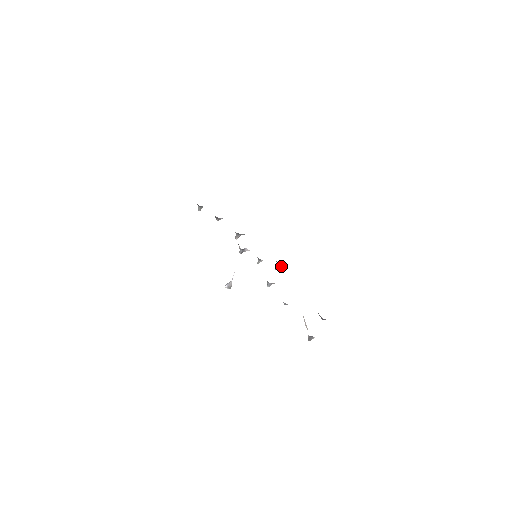
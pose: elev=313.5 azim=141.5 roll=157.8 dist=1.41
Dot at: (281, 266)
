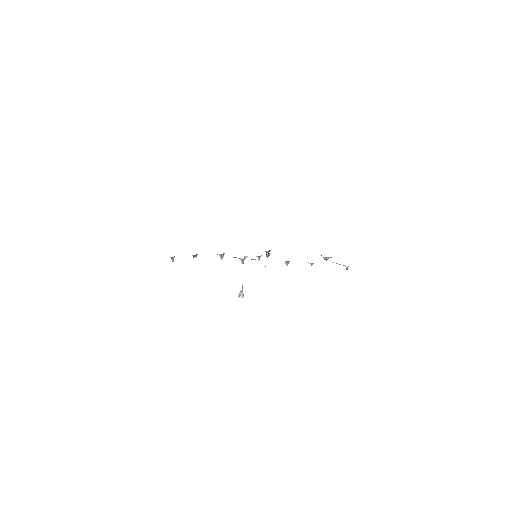
Dot at: occluded
